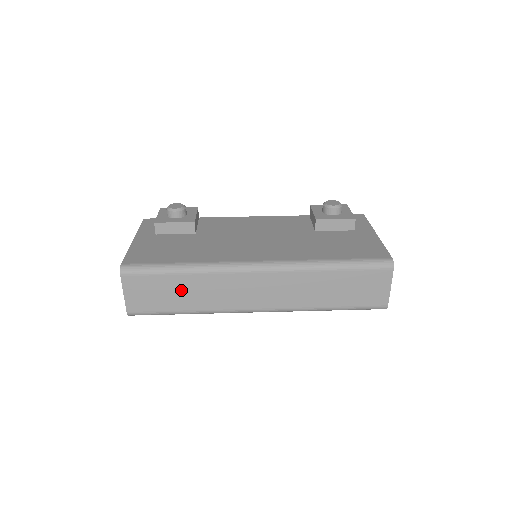
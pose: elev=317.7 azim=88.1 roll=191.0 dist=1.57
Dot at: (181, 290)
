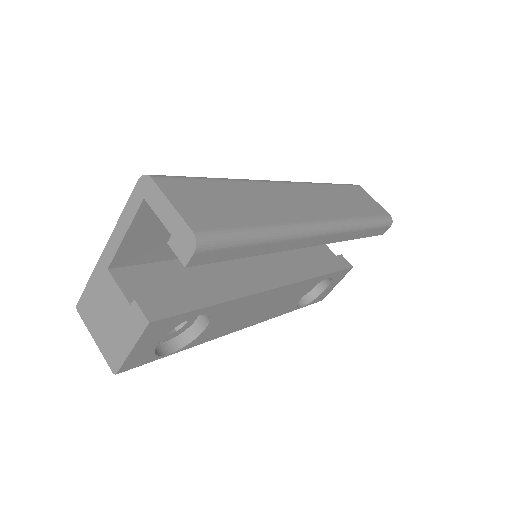
Dot at: (237, 199)
